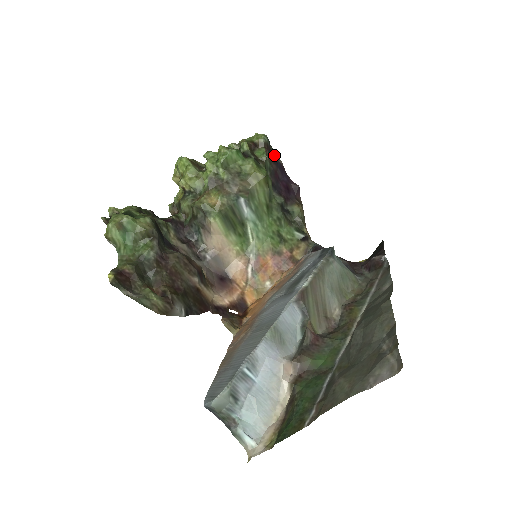
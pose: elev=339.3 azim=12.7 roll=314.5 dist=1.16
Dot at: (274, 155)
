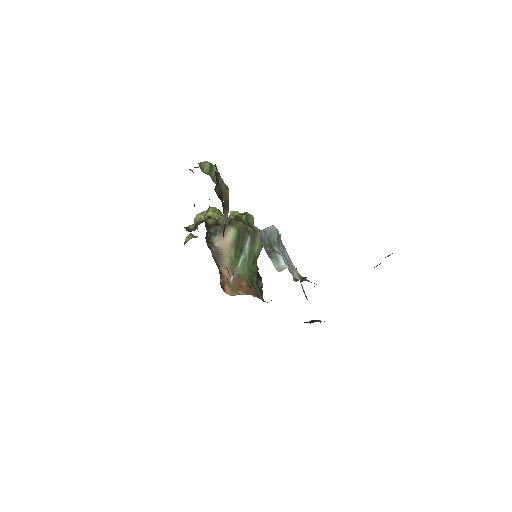
Dot at: occluded
